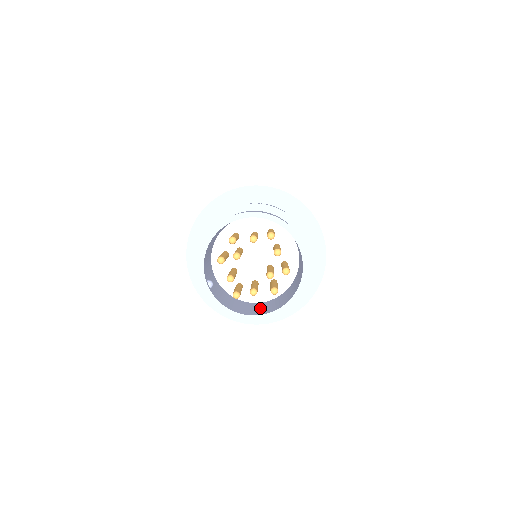
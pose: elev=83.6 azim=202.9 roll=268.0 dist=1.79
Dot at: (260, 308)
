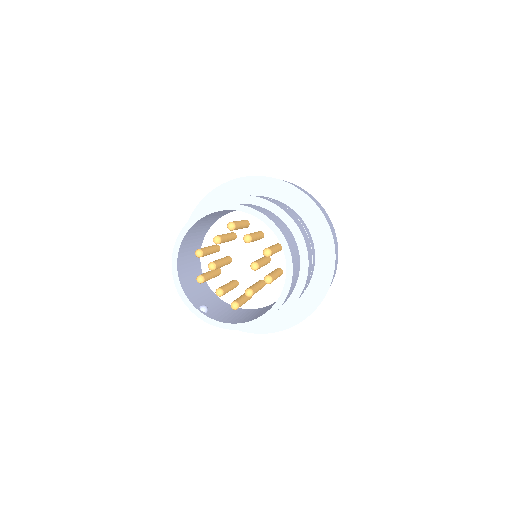
Dot at: occluded
